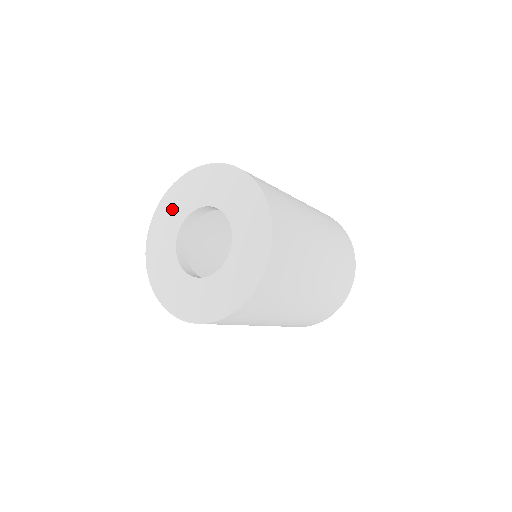
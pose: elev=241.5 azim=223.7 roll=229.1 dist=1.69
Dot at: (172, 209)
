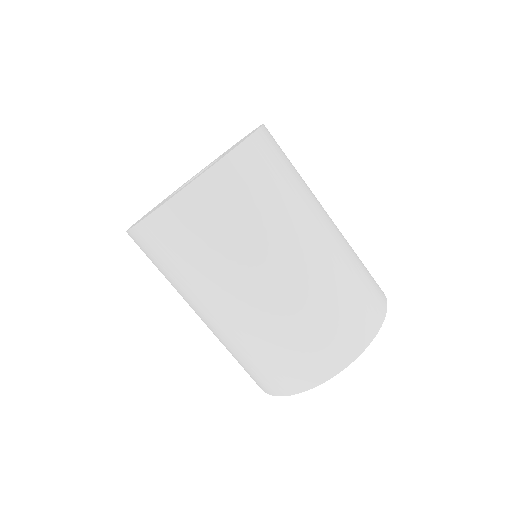
Dot at: occluded
